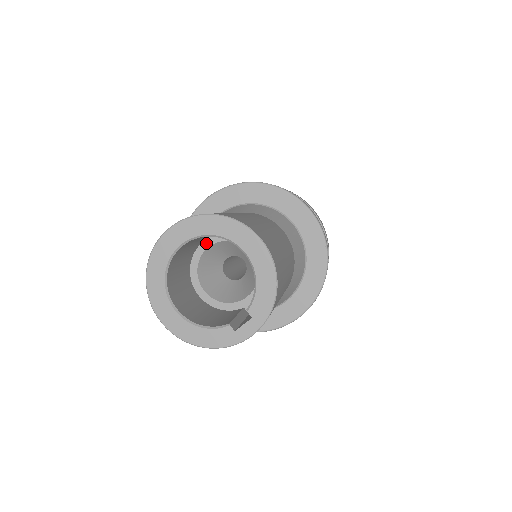
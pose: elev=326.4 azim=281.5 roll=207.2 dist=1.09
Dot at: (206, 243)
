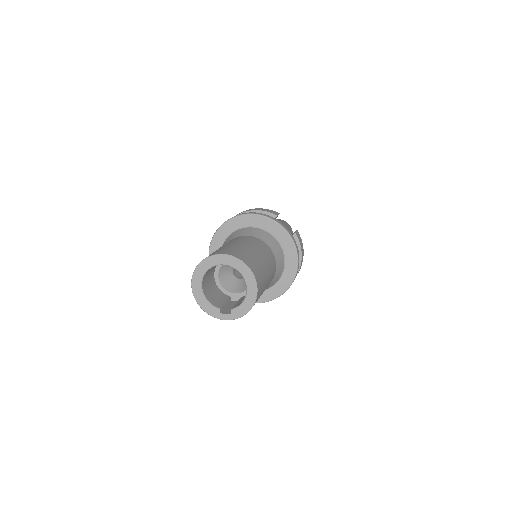
Dot at: occluded
